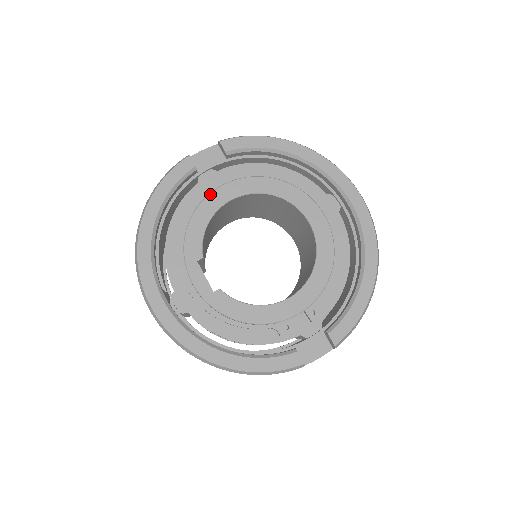
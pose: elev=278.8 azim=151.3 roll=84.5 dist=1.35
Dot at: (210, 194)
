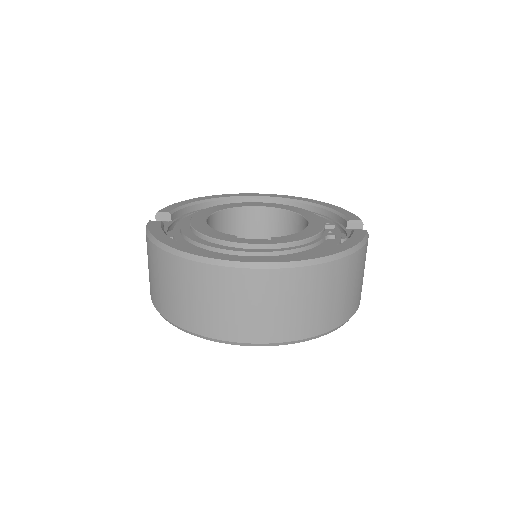
Dot at: (191, 222)
